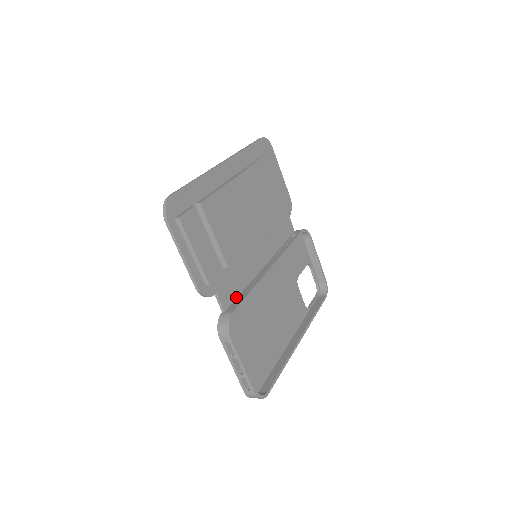
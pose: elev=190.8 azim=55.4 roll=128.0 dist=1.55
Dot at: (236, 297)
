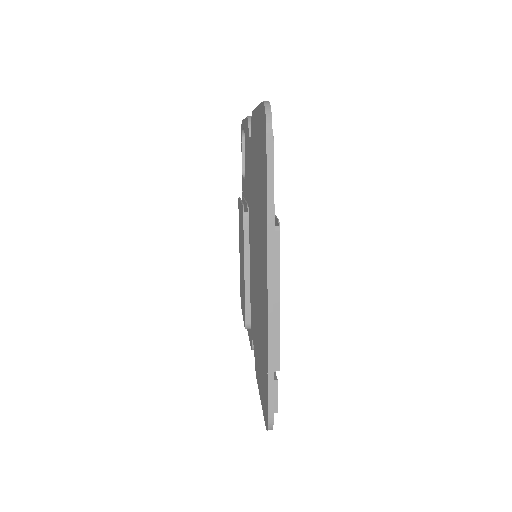
Dot at: occluded
